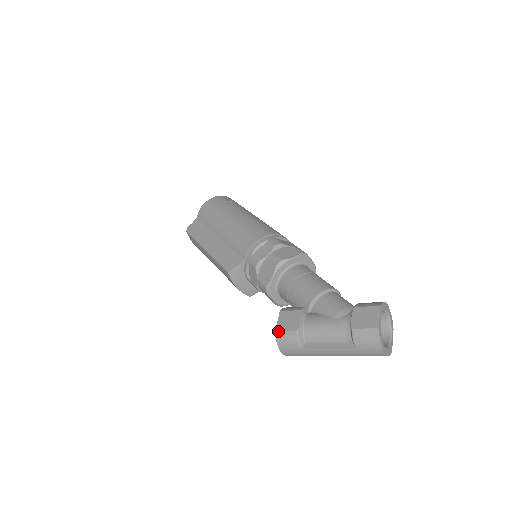
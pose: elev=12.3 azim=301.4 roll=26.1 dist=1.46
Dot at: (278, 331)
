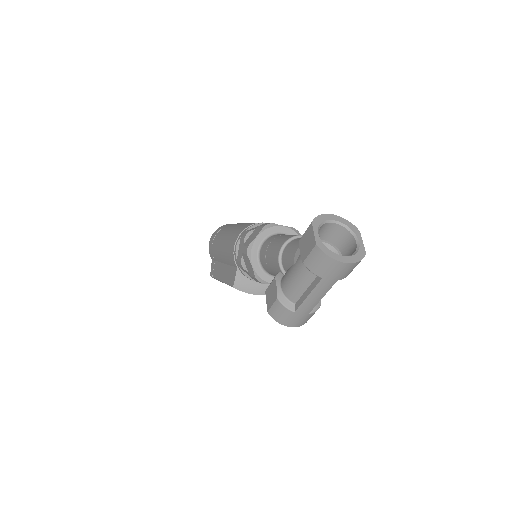
Dot at: (268, 310)
